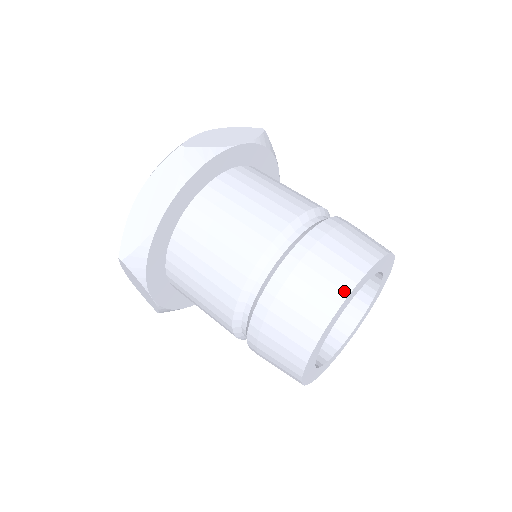
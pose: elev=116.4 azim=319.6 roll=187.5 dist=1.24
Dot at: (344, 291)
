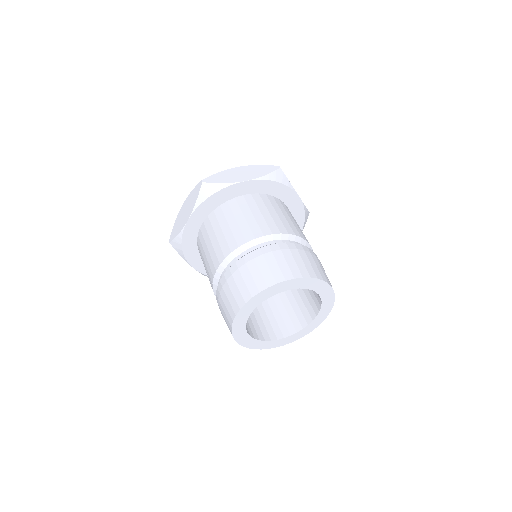
Dot at: (251, 294)
